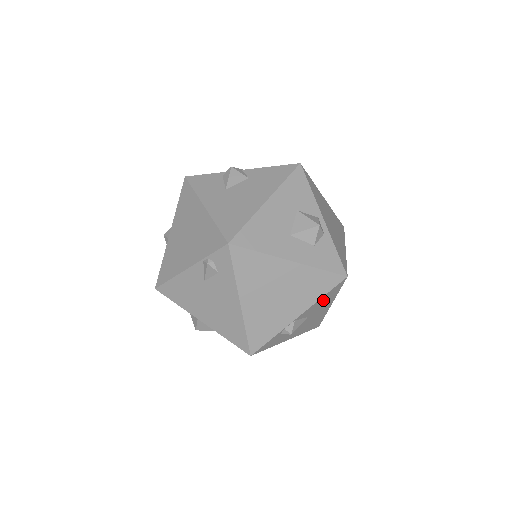
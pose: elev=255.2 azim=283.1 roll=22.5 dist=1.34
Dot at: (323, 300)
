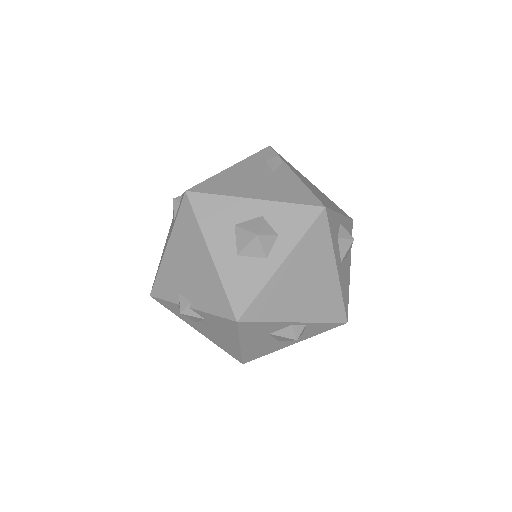
Dot at: occluded
